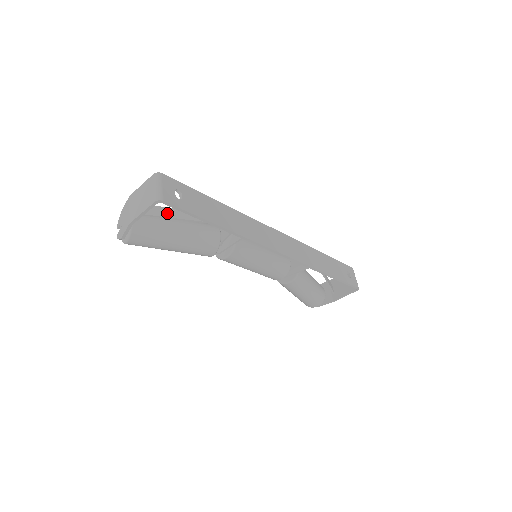
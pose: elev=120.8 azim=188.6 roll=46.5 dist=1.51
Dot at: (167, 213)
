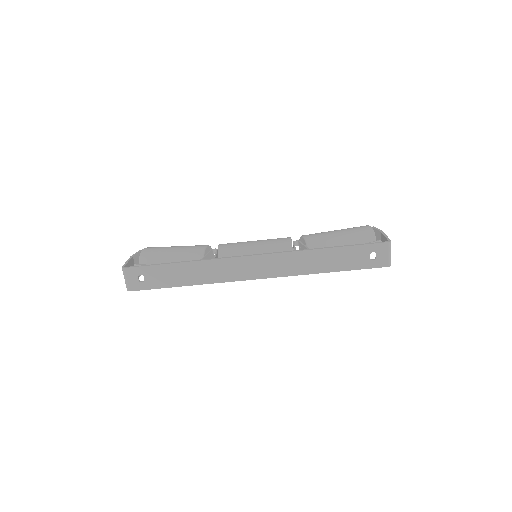
Dot at: occluded
